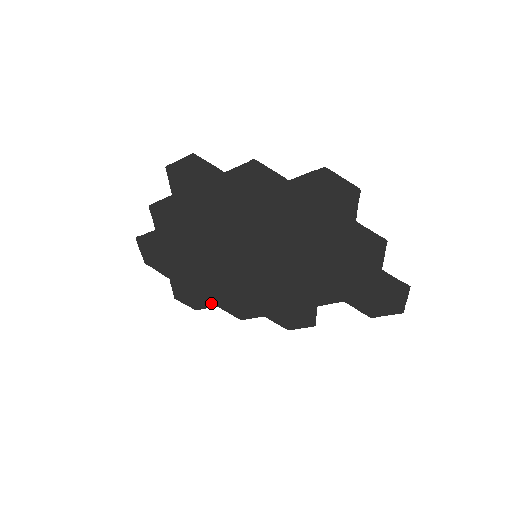
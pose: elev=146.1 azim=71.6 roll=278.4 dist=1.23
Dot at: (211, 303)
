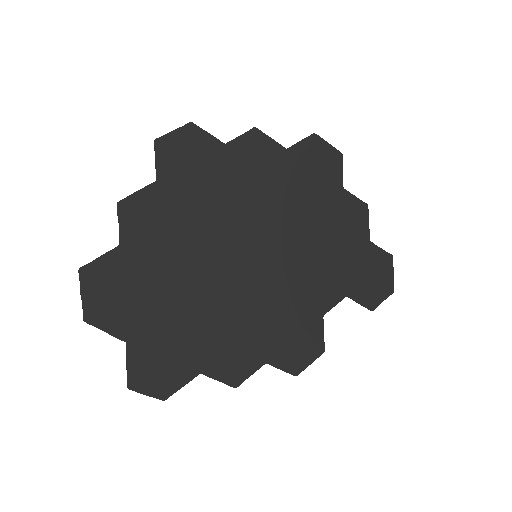
Dot at: (191, 371)
